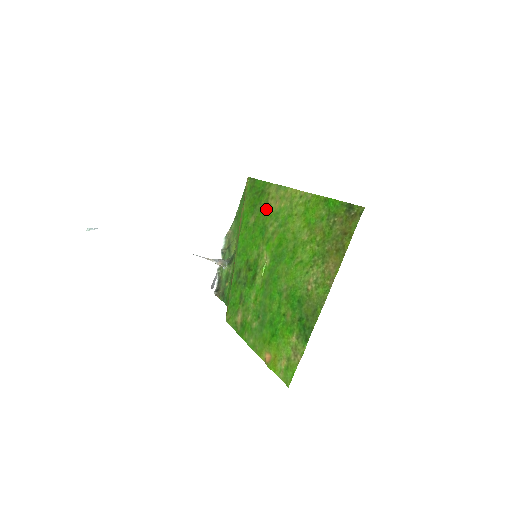
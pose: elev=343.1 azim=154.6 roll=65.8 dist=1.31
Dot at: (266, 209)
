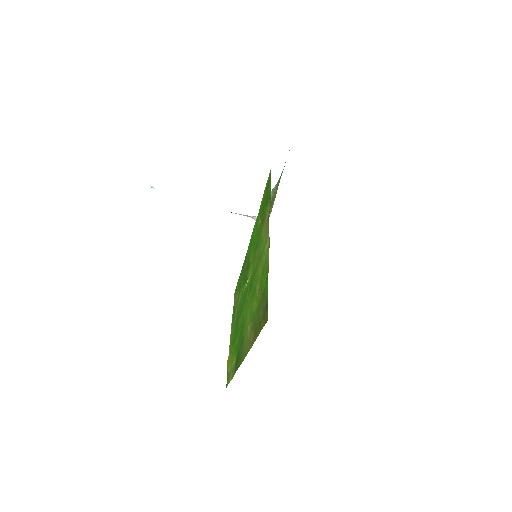
Dot at: (263, 225)
